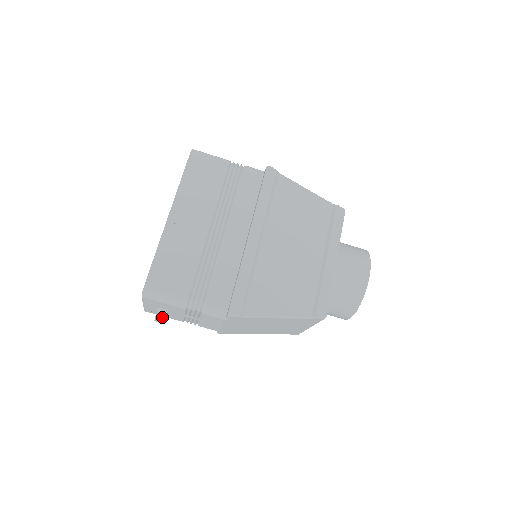
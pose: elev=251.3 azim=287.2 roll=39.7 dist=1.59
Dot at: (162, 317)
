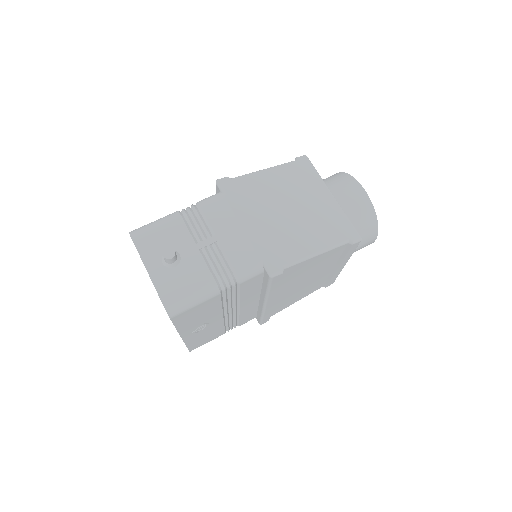
Dot at: (169, 250)
